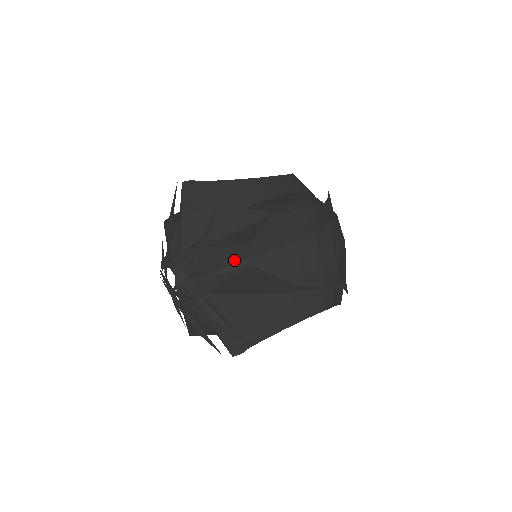
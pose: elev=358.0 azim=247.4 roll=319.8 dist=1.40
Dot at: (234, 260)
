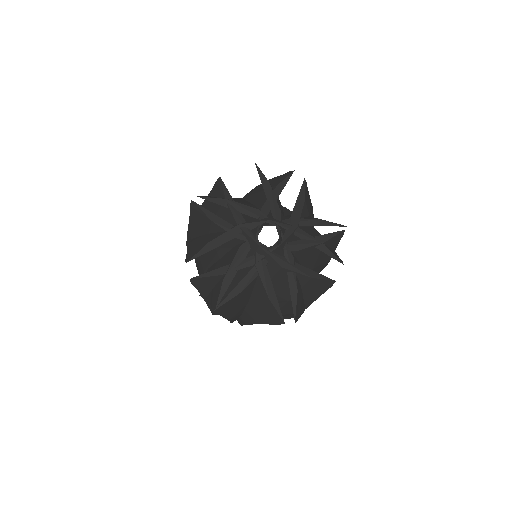
Dot at: (282, 208)
